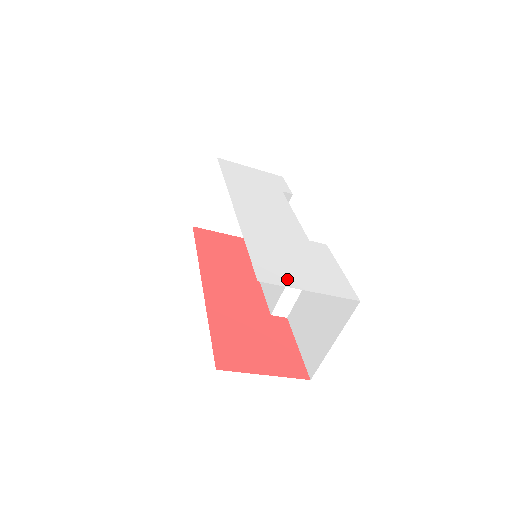
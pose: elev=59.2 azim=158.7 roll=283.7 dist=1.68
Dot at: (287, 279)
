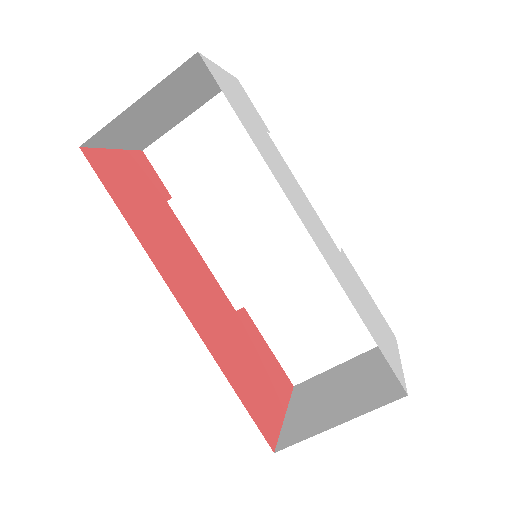
Dot at: (396, 361)
